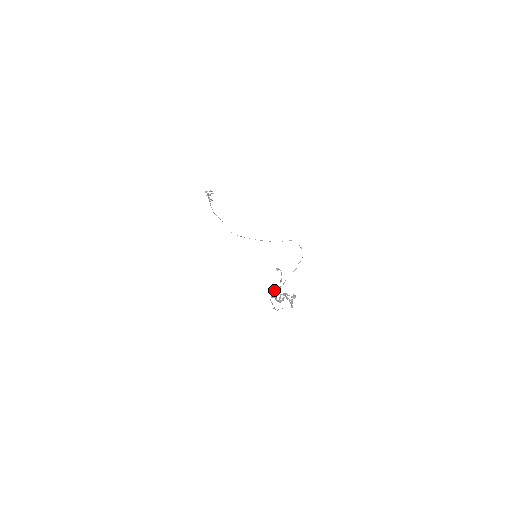
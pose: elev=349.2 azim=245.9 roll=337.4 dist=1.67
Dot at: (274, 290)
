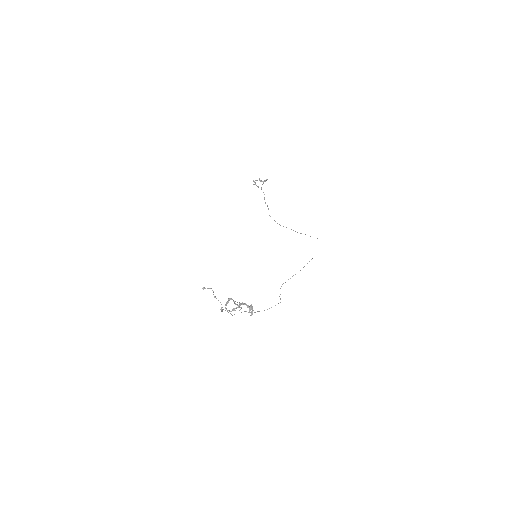
Dot at: (229, 300)
